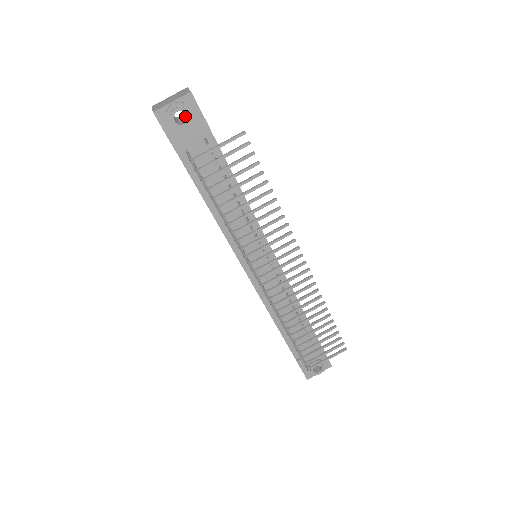
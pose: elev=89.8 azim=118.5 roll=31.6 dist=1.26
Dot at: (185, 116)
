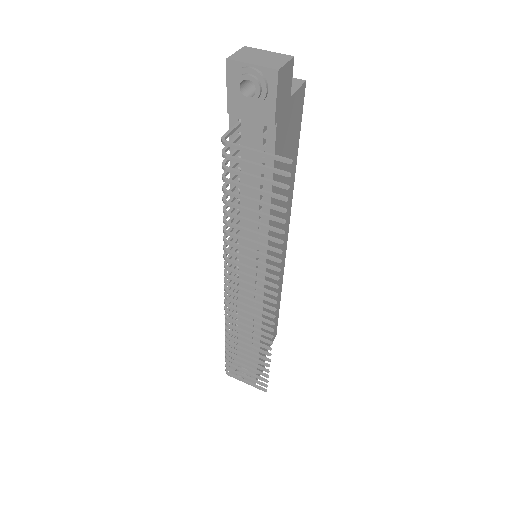
Dot at: occluded
